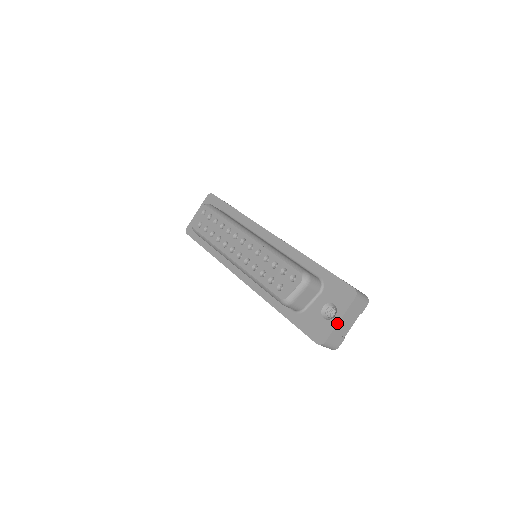
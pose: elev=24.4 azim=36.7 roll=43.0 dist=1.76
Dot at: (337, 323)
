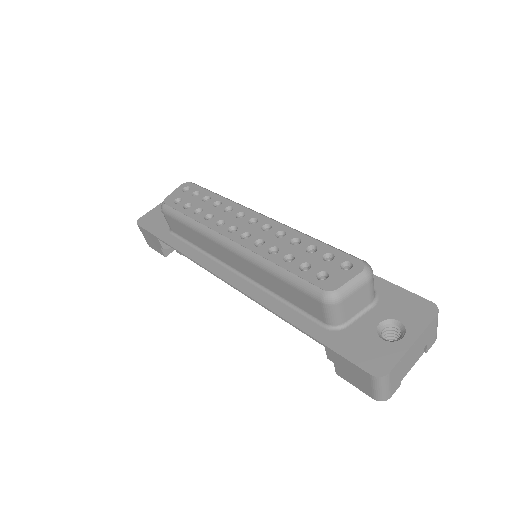
Dot at: (409, 347)
